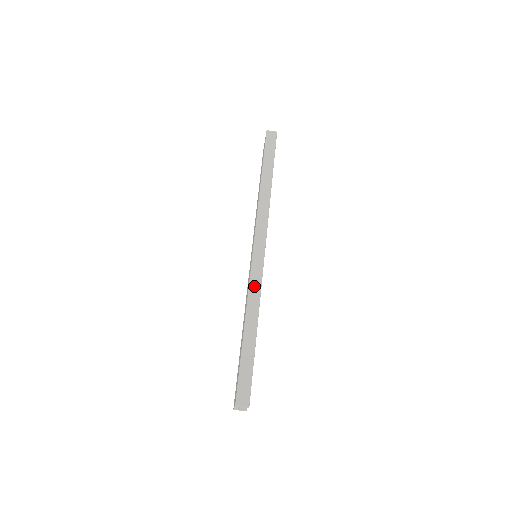
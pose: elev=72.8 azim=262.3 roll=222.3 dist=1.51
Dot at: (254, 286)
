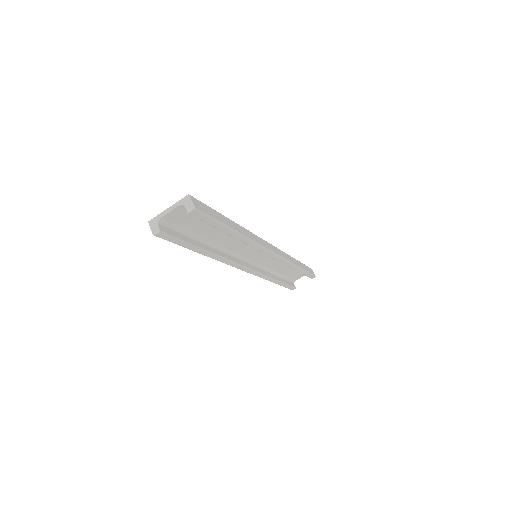
Dot at: (256, 237)
